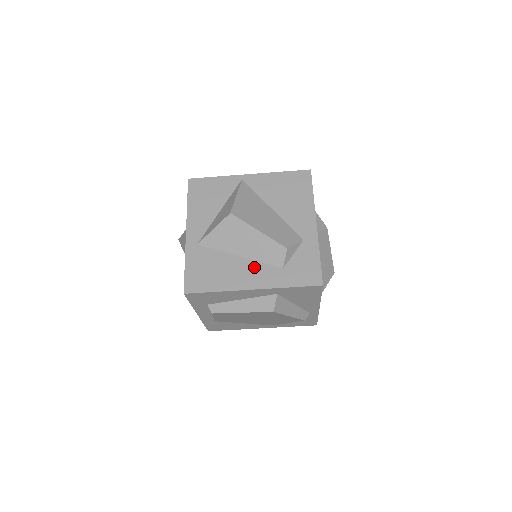
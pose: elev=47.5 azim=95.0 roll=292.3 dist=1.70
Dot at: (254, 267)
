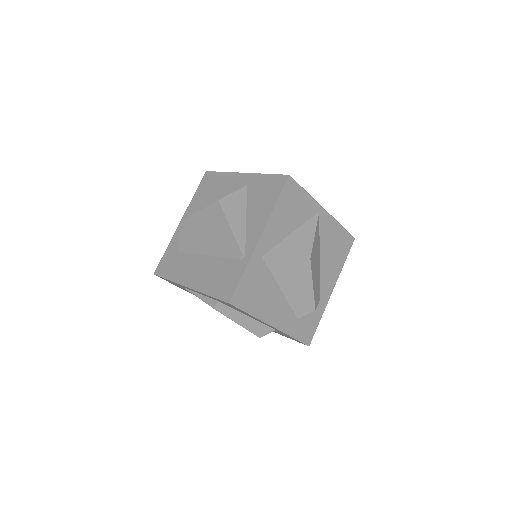
Dot at: (284, 306)
